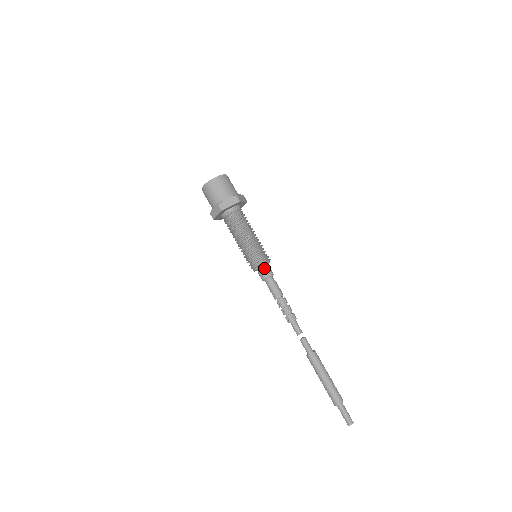
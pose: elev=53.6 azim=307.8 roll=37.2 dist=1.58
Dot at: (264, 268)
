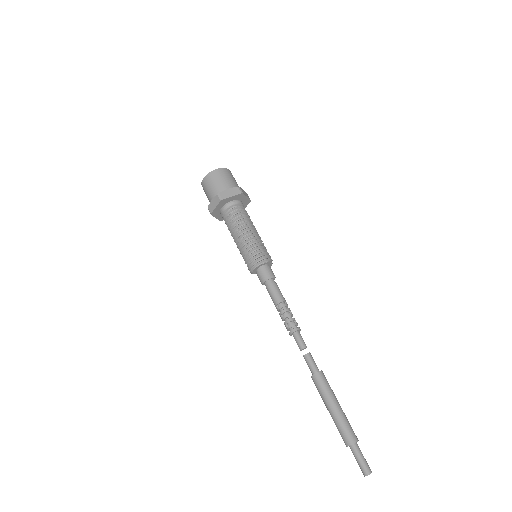
Dot at: (258, 271)
